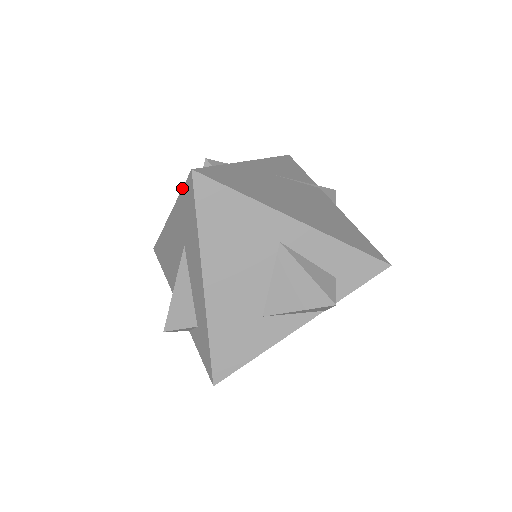
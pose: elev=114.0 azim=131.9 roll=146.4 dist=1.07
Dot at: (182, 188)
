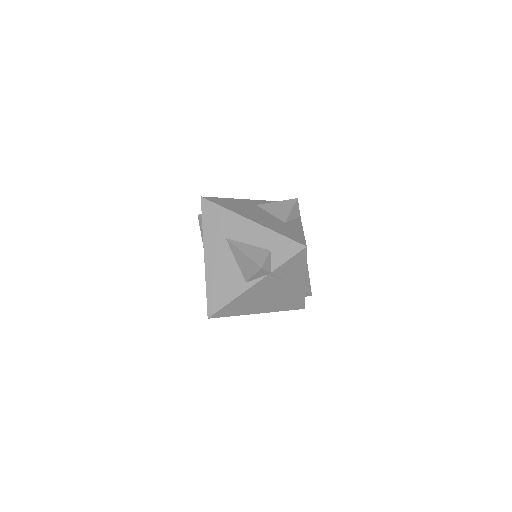
Dot at: (202, 217)
